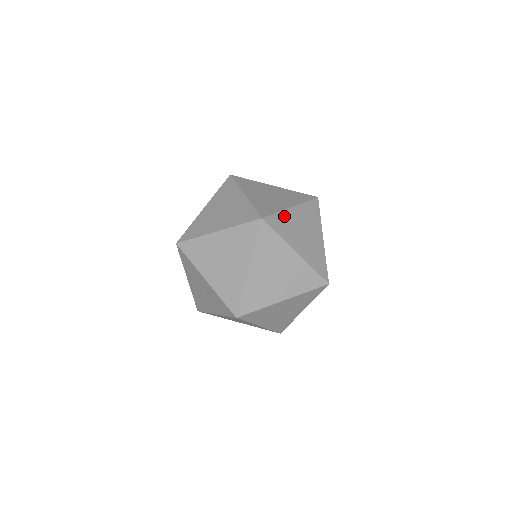
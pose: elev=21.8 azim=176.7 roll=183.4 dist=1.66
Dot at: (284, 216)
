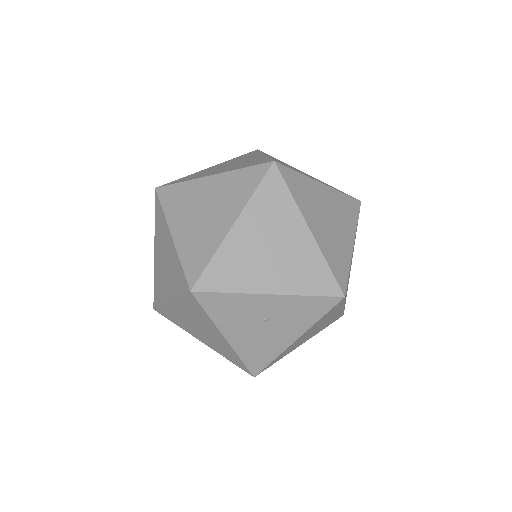
Dot at: occluded
